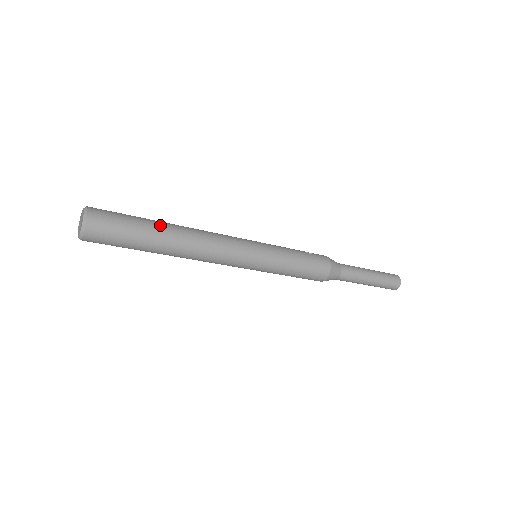
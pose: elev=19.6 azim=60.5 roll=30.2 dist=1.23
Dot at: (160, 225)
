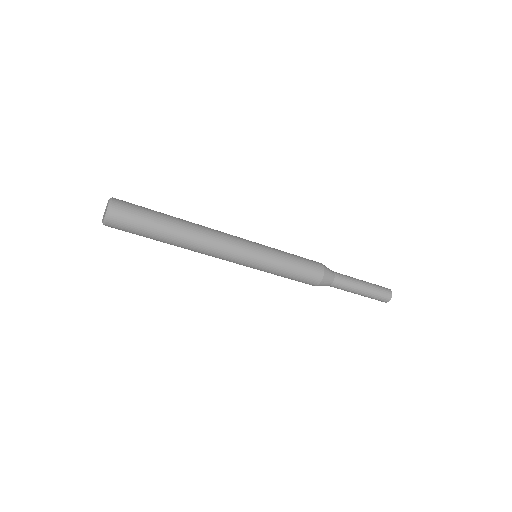
Dot at: (172, 217)
